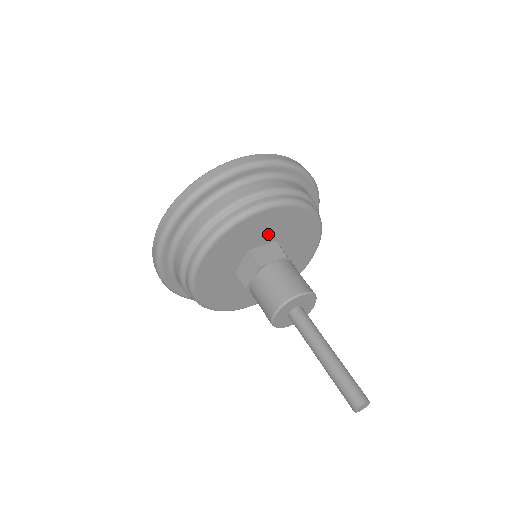
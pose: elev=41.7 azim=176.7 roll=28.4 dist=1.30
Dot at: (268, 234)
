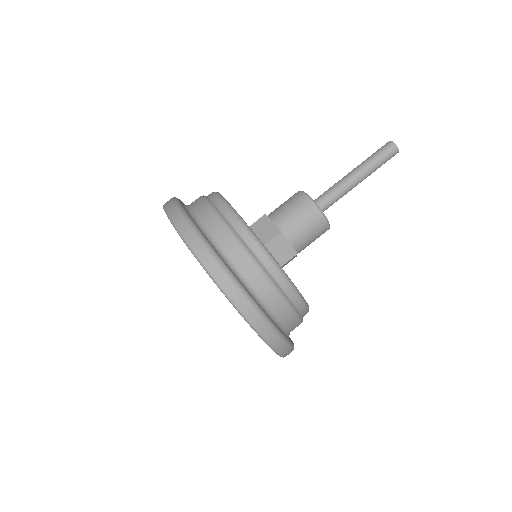
Dot at: occluded
